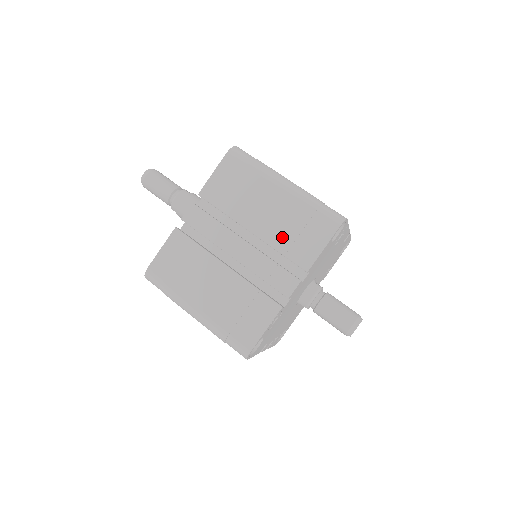
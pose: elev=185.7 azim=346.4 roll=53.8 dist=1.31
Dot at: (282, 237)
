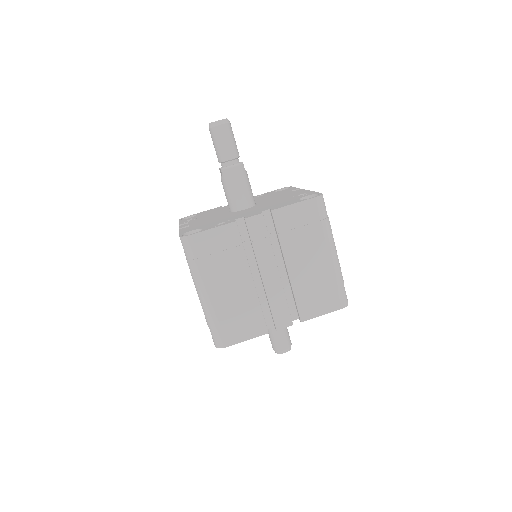
Dot at: (304, 288)
